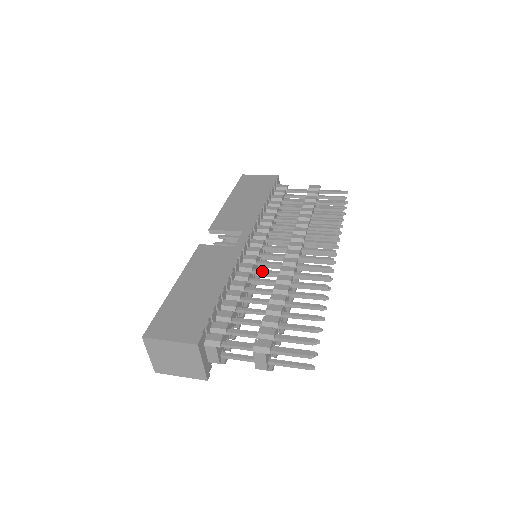
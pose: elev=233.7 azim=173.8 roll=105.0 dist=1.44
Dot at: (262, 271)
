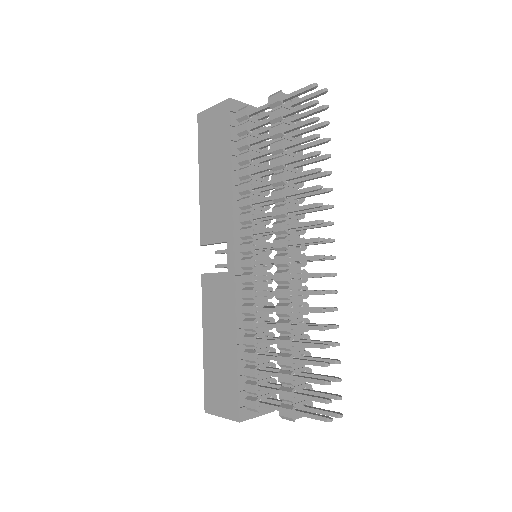
Dot at: (263, 295)
